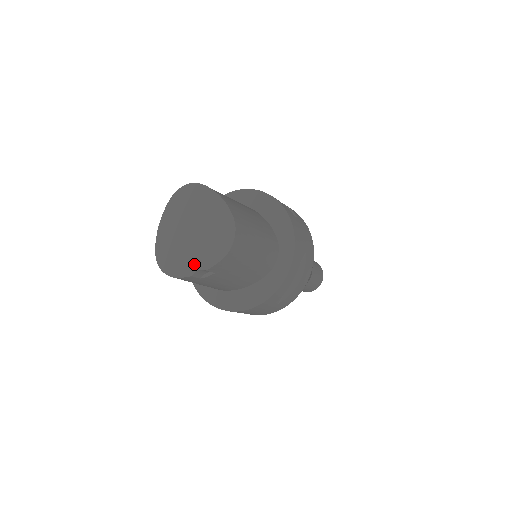
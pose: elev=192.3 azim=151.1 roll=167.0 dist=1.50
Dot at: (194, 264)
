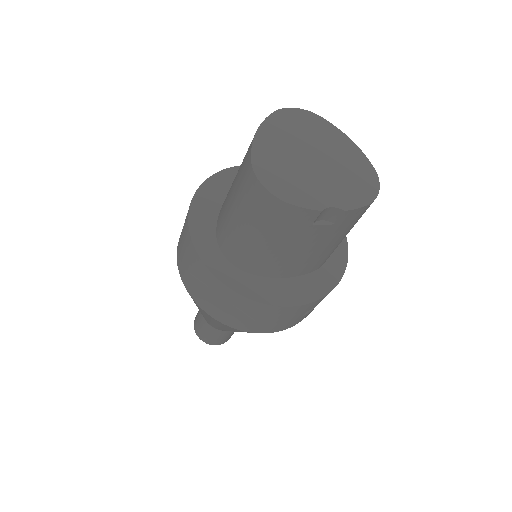
Dot at: (324, 198)
